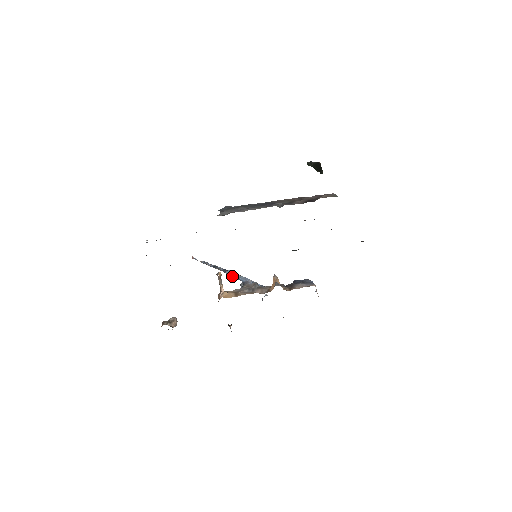
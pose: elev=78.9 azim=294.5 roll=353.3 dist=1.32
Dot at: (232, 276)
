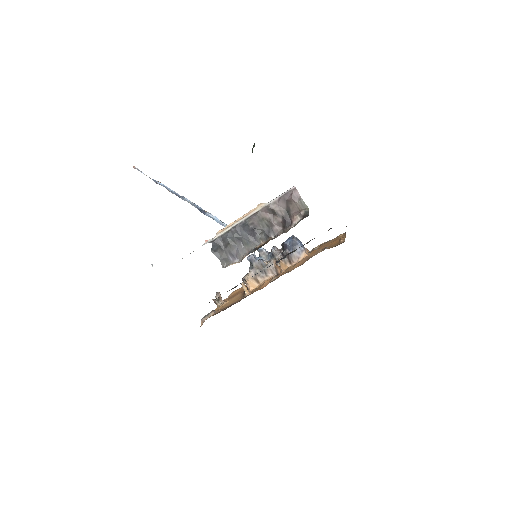
Dot at: occluded
